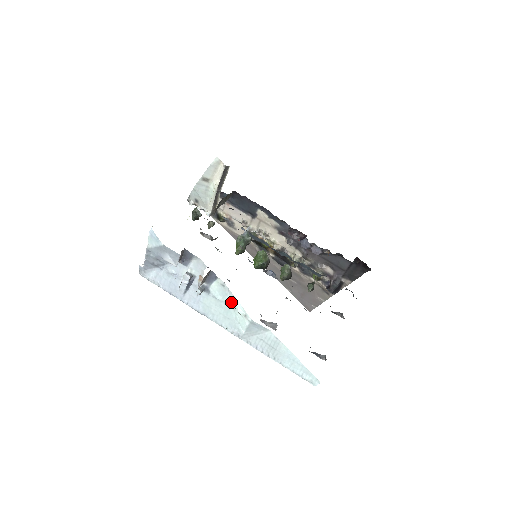
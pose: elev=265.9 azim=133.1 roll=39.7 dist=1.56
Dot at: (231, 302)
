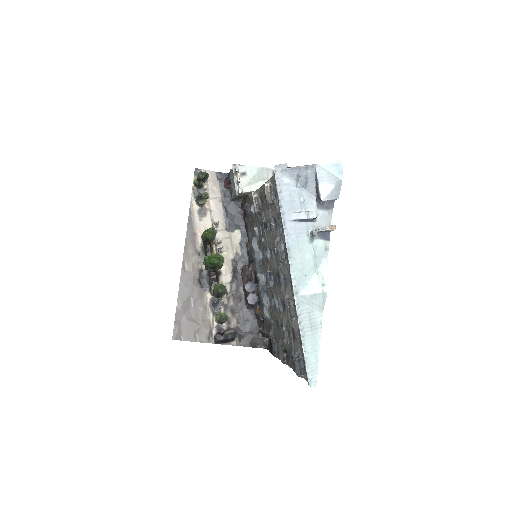
Dot at: (319, 265)
